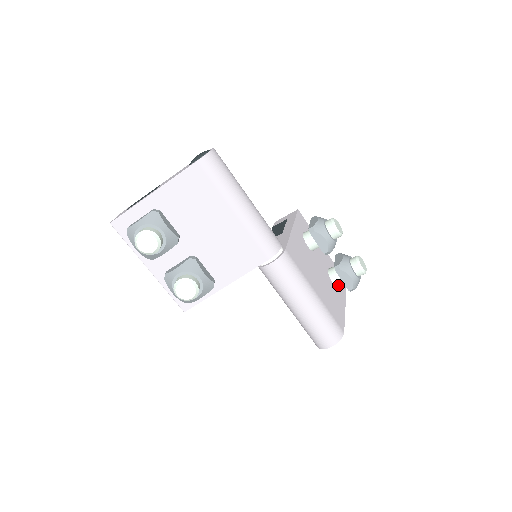
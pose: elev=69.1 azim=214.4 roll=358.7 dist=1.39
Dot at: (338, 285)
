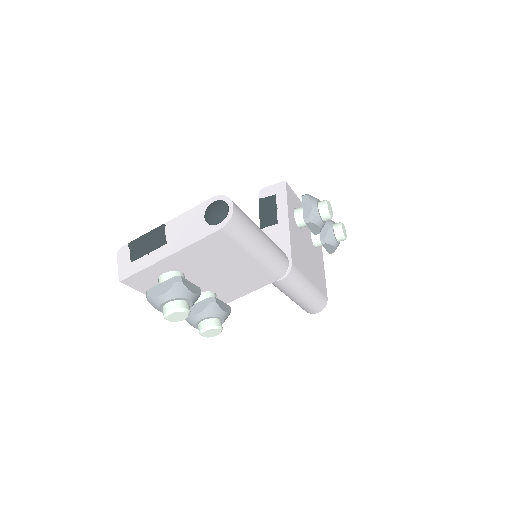
Dot at: (319, 246)
